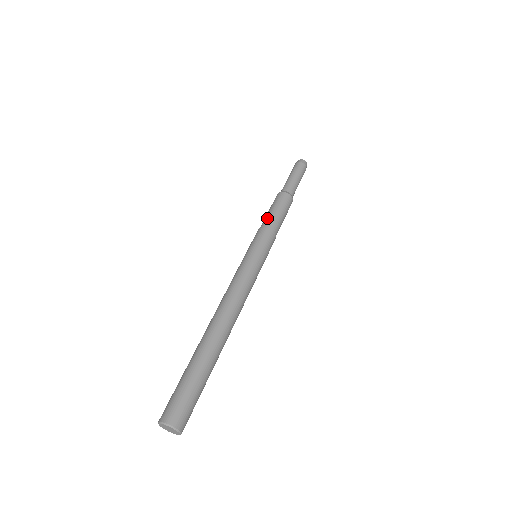
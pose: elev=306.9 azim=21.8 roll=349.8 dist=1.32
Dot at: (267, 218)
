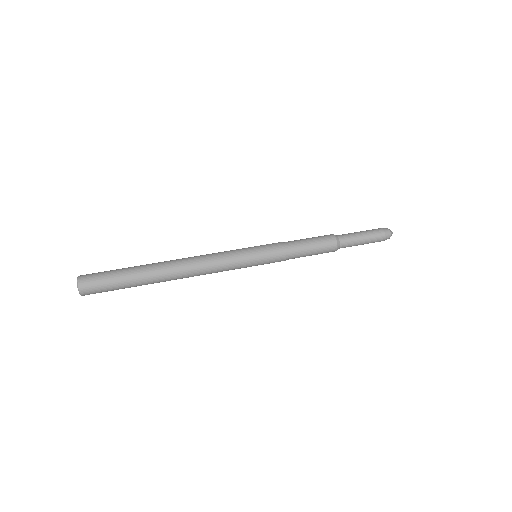
Dot at: (297, 243)
